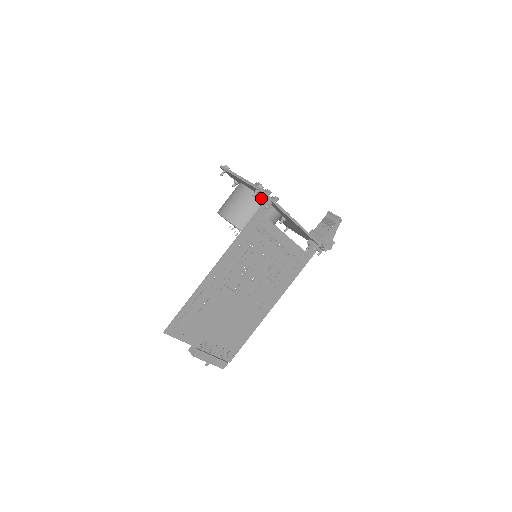
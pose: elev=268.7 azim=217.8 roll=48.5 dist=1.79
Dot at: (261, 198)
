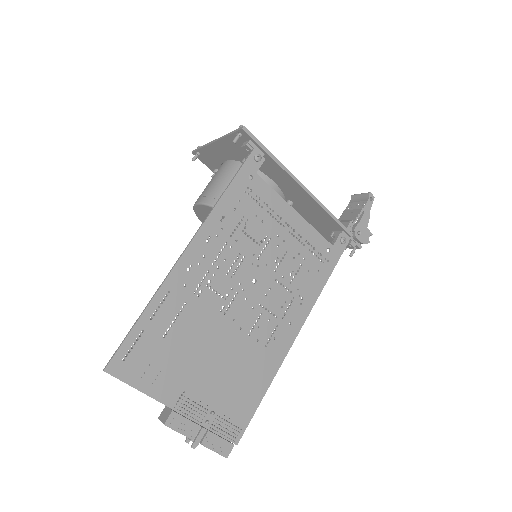
Dot at: (246, 148)
